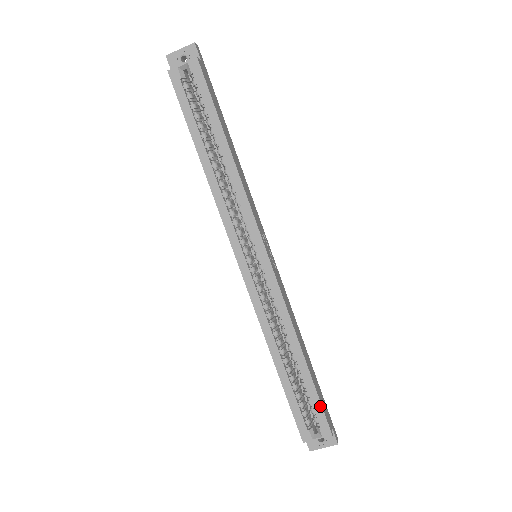
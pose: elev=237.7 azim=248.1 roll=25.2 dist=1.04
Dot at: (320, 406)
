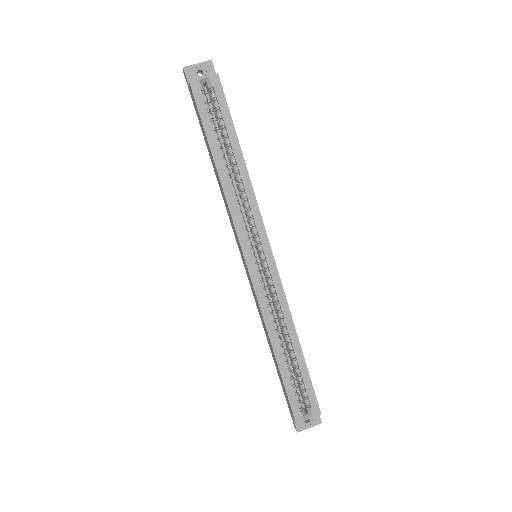
Dot at: (312, 388)
